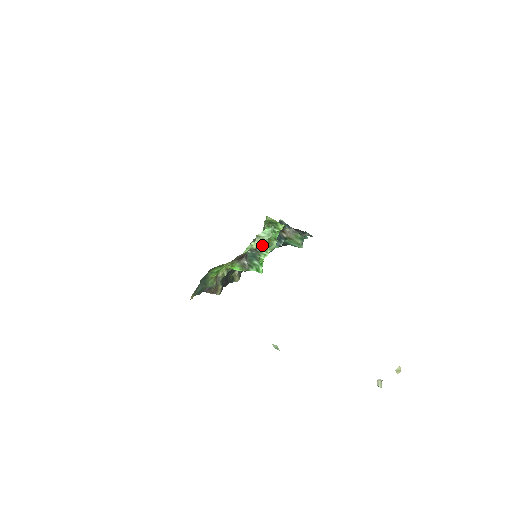
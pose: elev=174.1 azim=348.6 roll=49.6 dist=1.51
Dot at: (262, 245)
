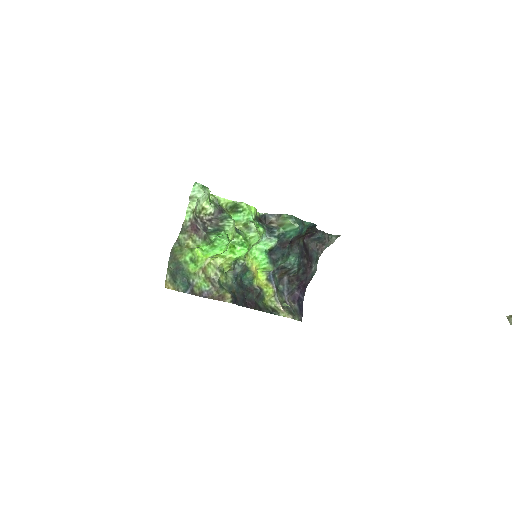
Dot at: (223, 220)
